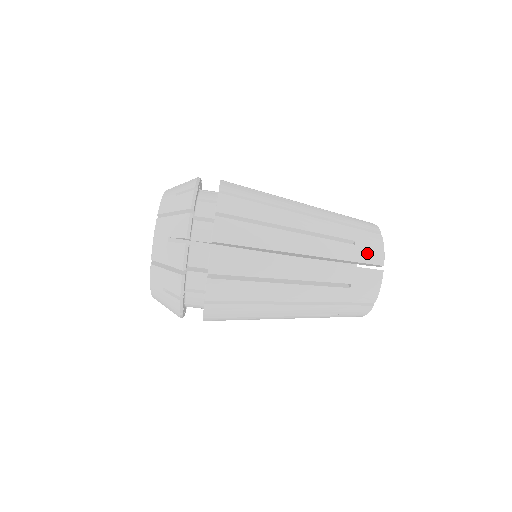
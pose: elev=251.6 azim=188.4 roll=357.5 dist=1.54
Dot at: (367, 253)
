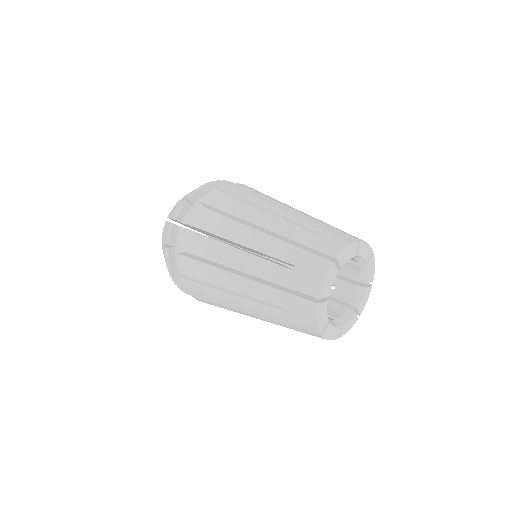
Dot at: (303, 281)
